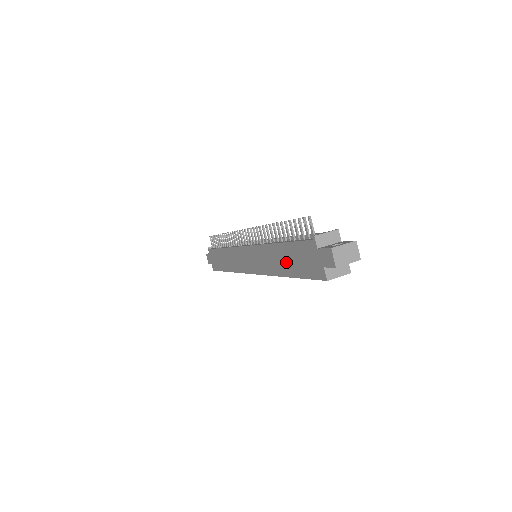
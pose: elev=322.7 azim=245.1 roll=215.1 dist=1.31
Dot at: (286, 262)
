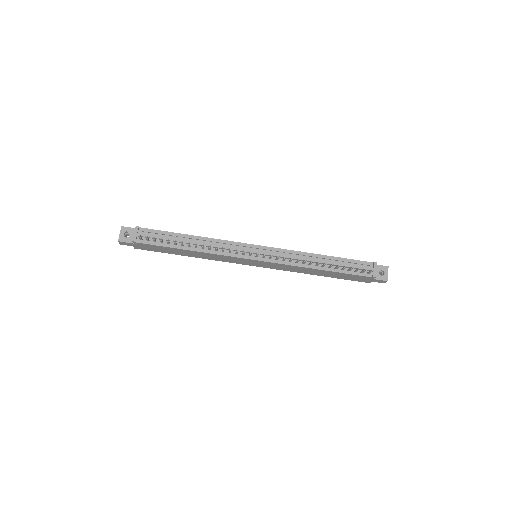
Dot at: (327, 274)
